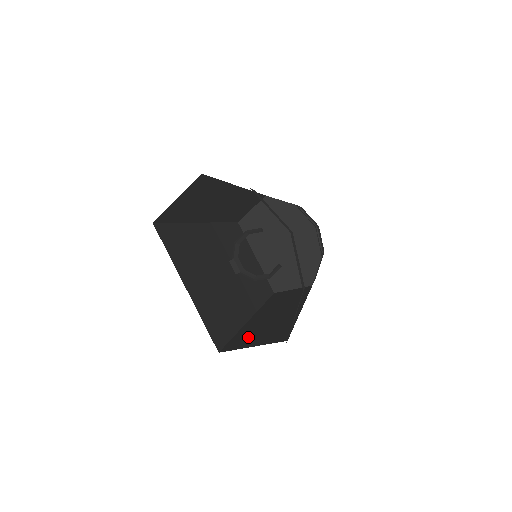
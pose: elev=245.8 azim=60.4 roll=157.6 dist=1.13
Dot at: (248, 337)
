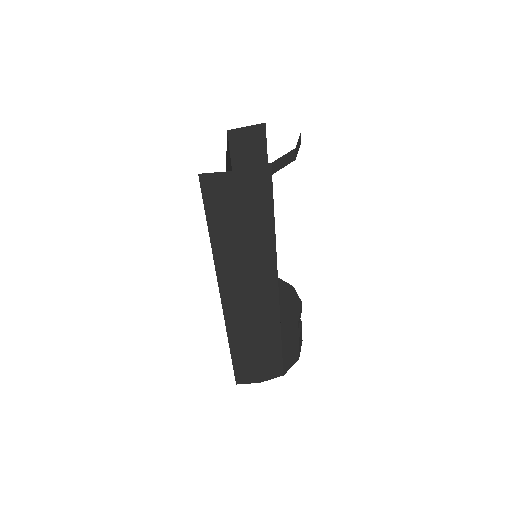
Dot at: occluded
